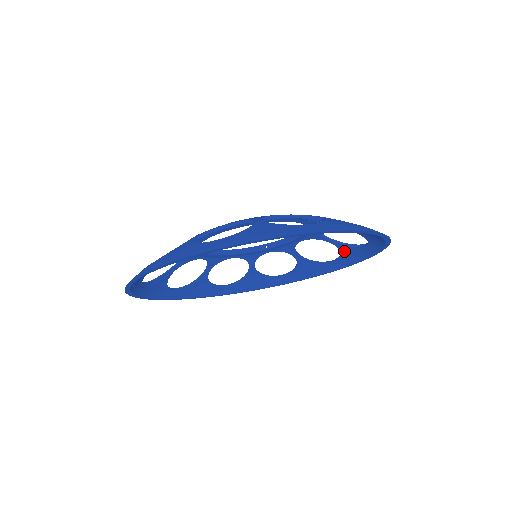
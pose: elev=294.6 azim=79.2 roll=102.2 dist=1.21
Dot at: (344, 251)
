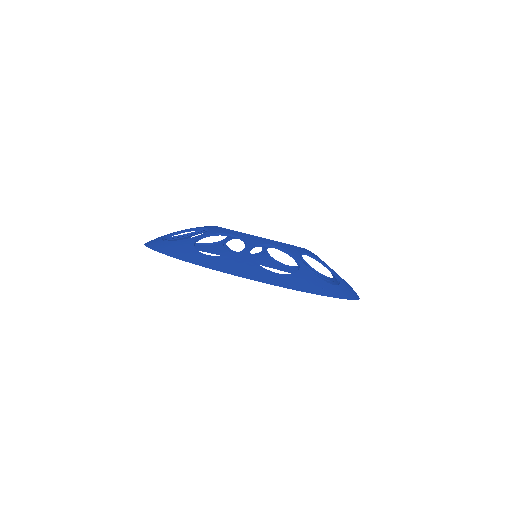
Dot at: (335, 278)
